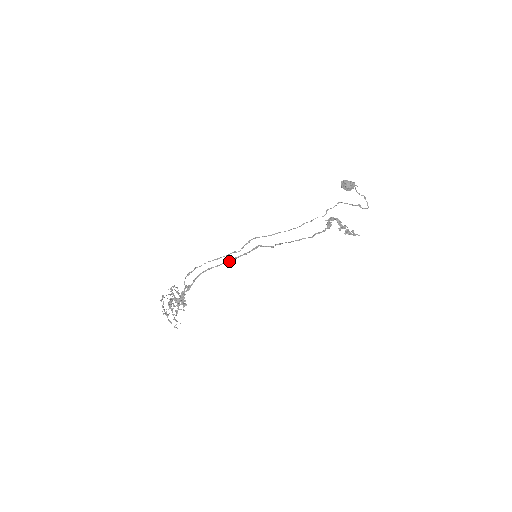
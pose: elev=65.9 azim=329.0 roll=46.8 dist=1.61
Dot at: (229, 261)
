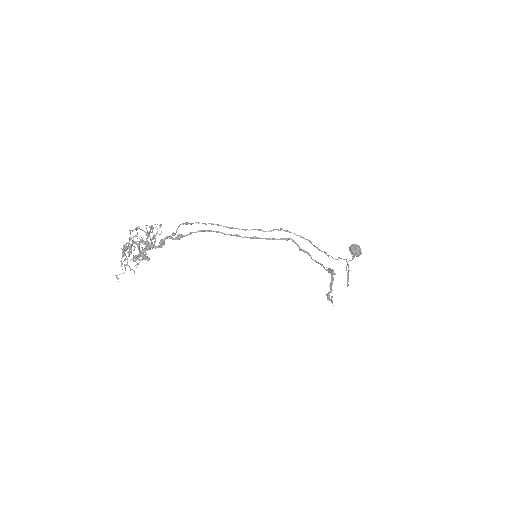
Dot at: (244, 237)
